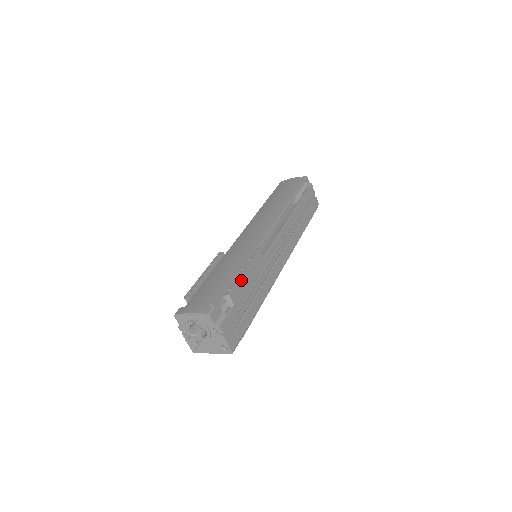
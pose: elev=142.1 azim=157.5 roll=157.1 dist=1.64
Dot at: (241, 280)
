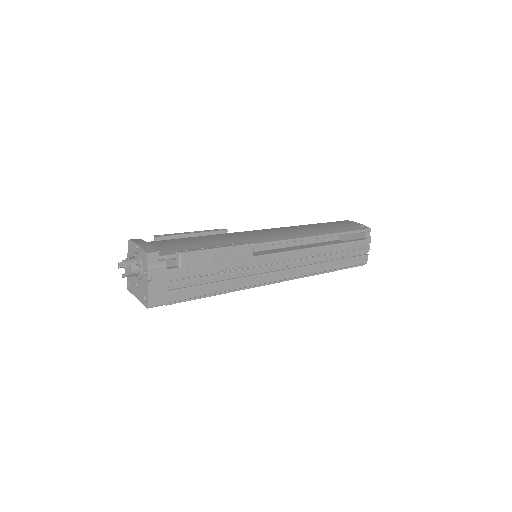
Dot at: (207, 252)
